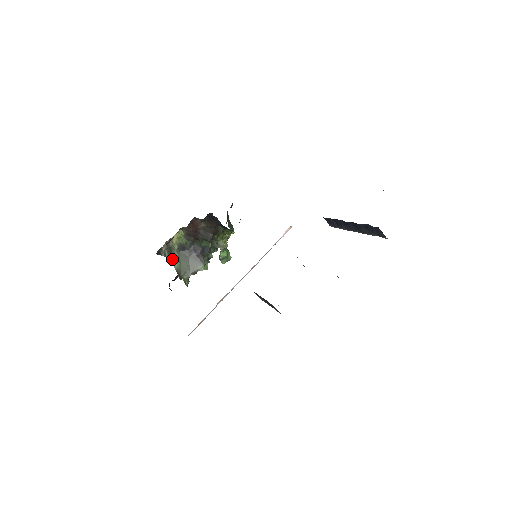
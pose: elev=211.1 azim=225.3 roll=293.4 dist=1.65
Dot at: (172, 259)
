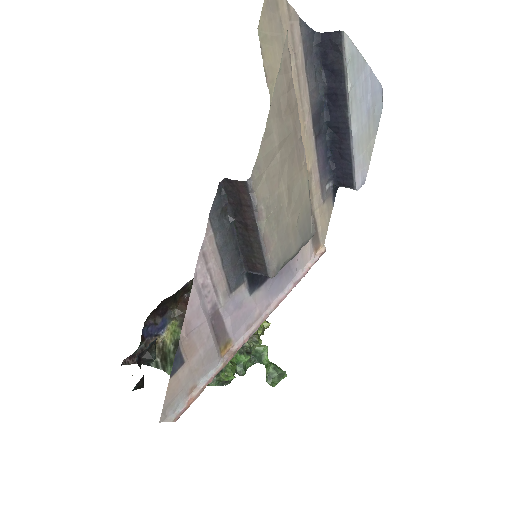
Dot at: (167, 367)
